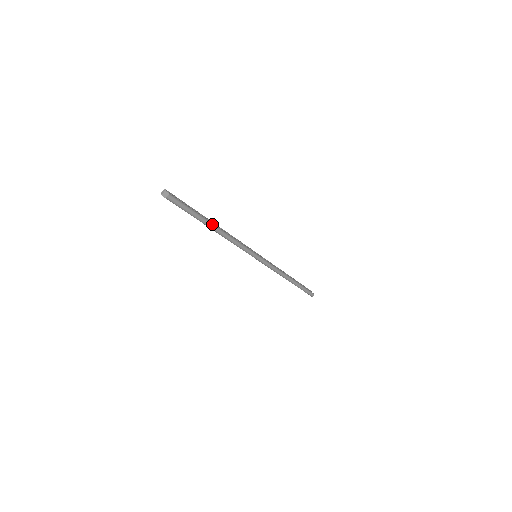
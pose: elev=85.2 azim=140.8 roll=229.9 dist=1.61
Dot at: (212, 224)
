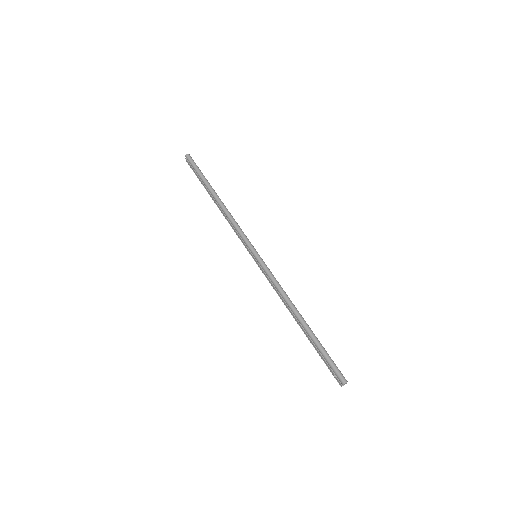
Dot at: (215, 192)
